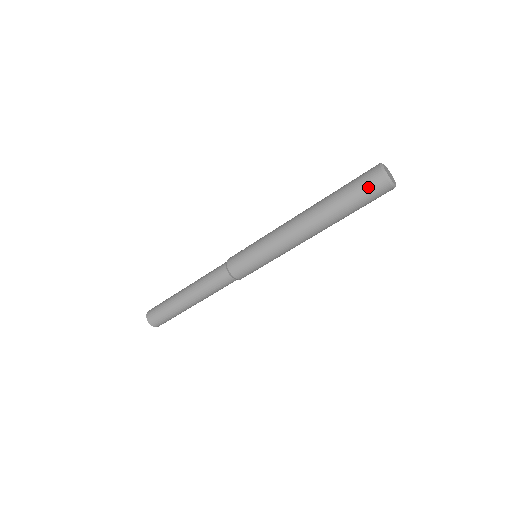
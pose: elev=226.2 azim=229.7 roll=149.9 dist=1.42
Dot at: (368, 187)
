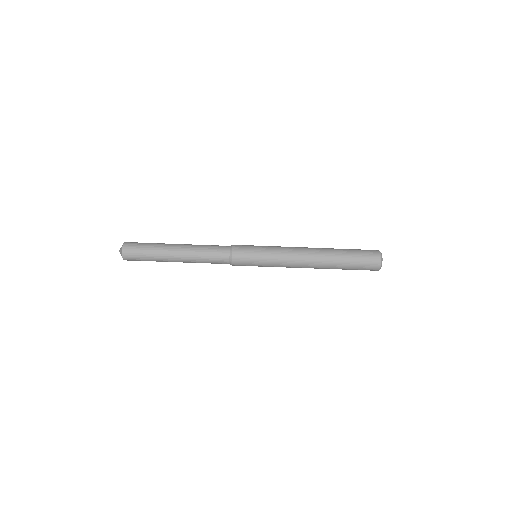
Dot at: (367, 256)
